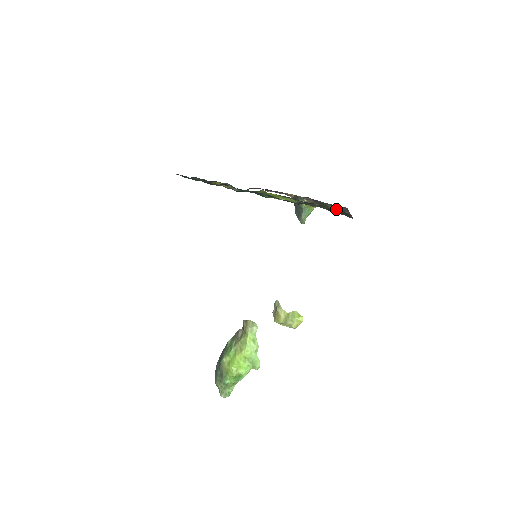
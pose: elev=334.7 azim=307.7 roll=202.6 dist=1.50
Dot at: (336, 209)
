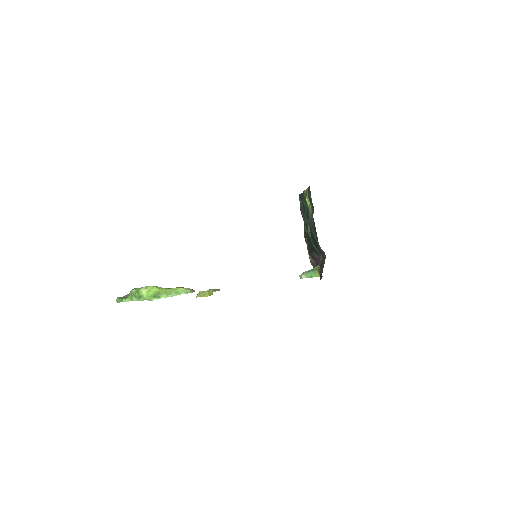
Dot at: occluded
